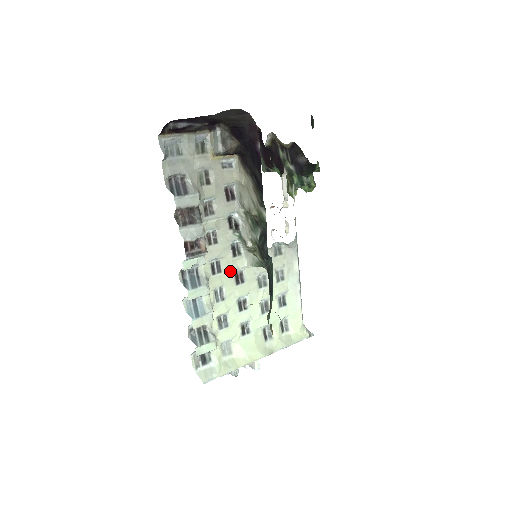
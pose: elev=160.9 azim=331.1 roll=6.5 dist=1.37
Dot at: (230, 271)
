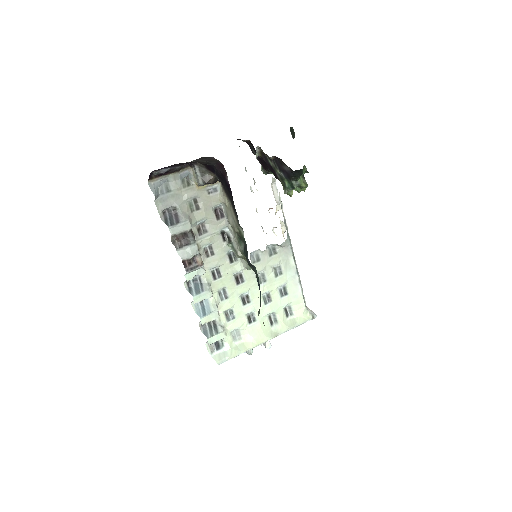
Dot at: (229, 275)
